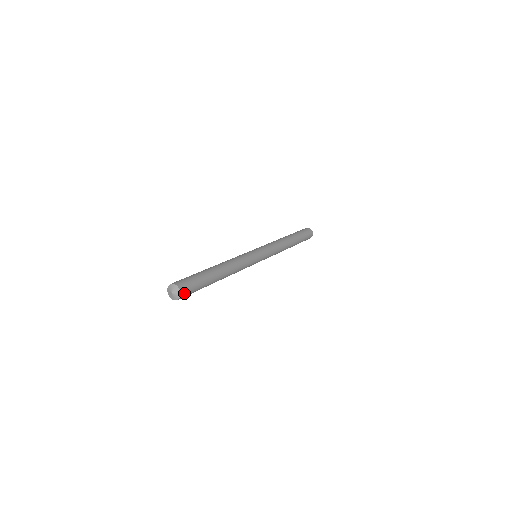
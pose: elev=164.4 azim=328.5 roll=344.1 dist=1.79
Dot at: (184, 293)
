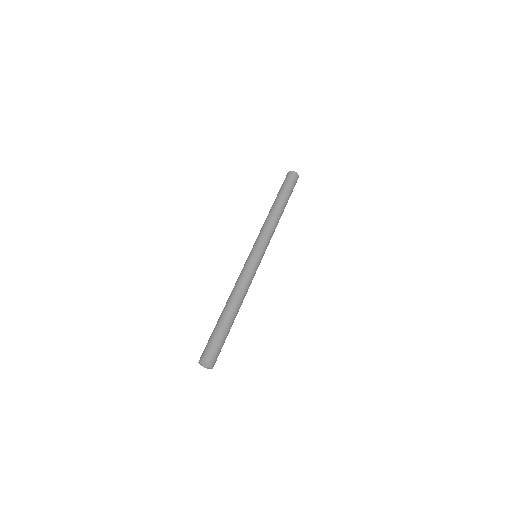
Dot at: occluded
